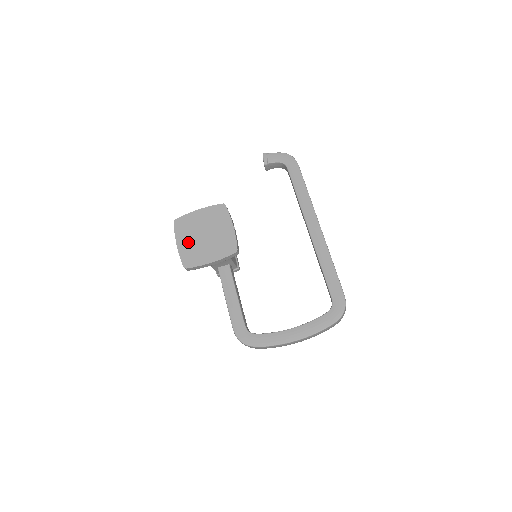
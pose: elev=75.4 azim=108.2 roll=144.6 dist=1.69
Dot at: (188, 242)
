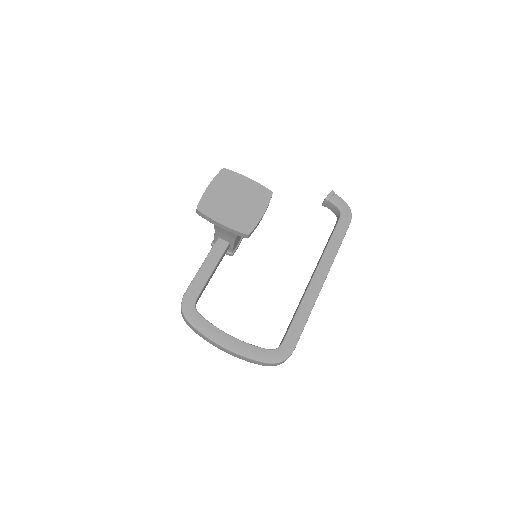
Dot at: (218, 193)
